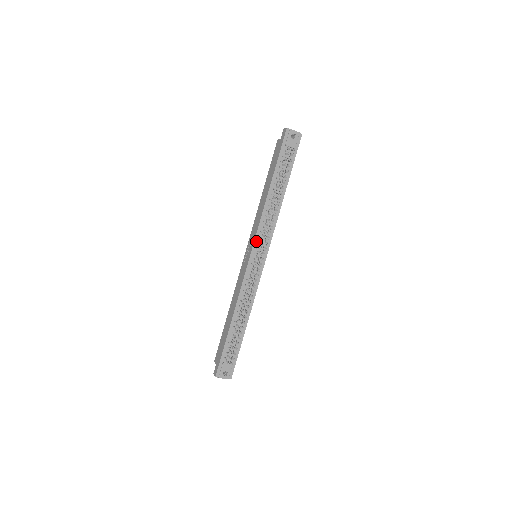
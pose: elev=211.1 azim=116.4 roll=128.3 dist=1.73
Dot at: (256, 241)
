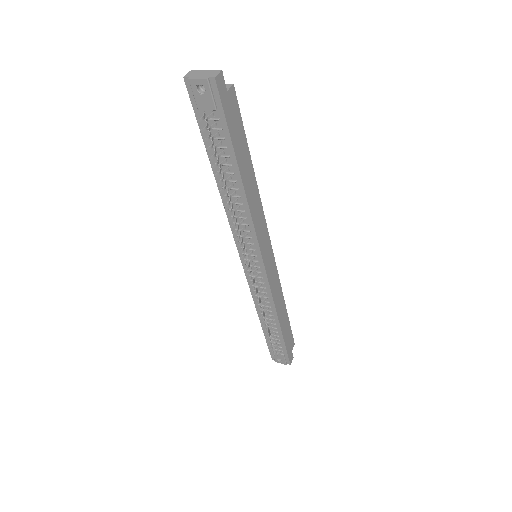
Dot at: occluded
